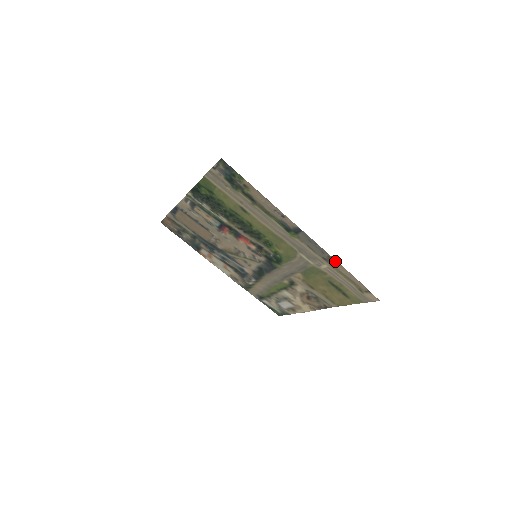
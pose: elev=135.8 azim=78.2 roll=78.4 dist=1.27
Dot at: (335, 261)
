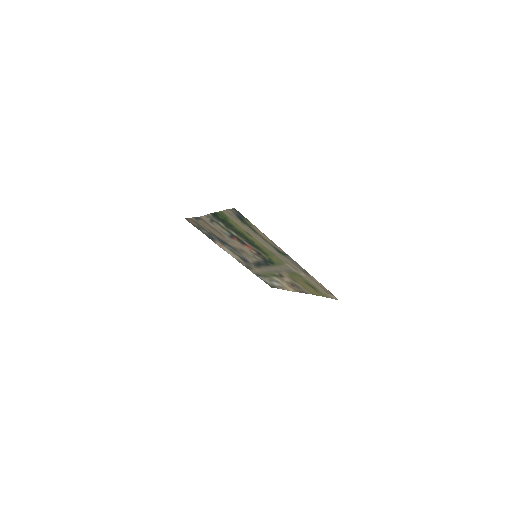
Dot at: occluded
